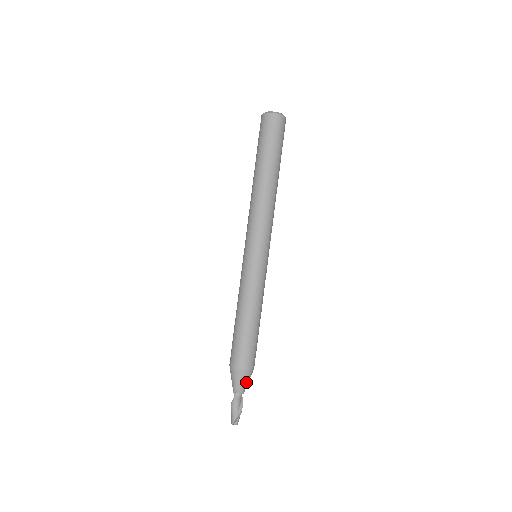
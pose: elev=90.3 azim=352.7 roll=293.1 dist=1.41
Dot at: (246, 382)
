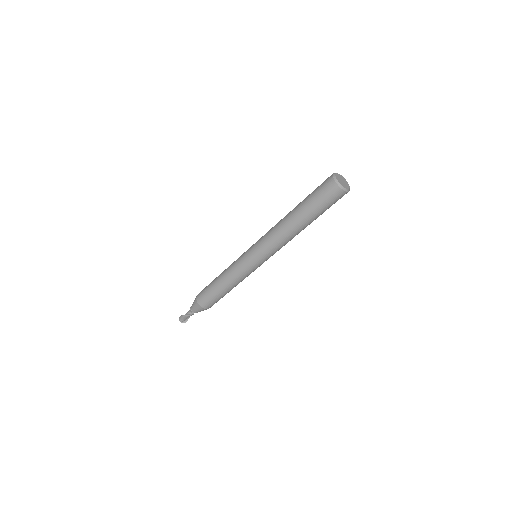
Dot at: occluded
